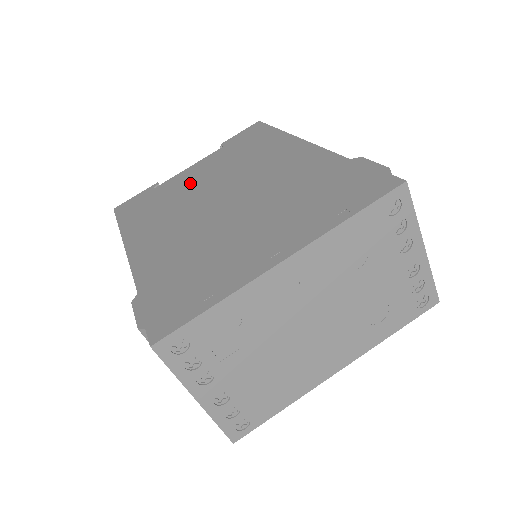
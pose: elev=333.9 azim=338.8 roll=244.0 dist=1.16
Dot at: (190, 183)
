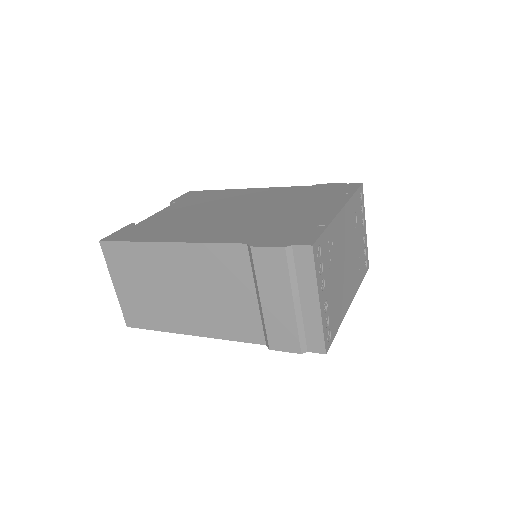
Dot at: (179, 215)
